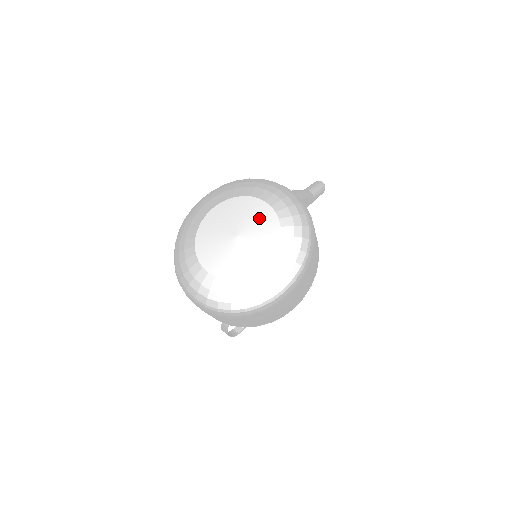
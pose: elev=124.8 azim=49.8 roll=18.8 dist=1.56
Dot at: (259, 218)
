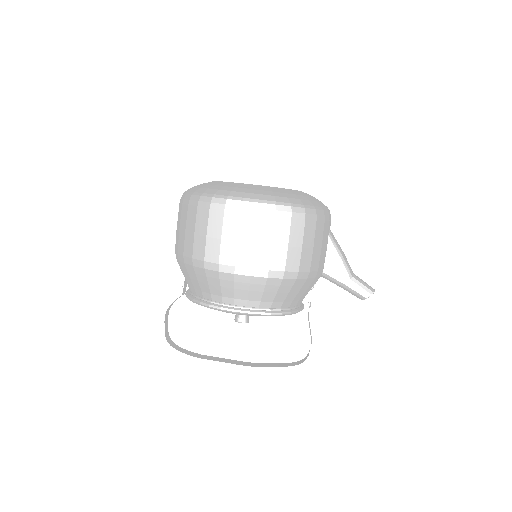
Dot at: occluded
